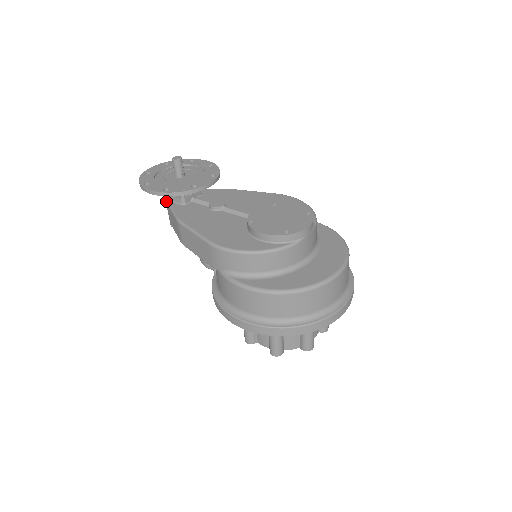
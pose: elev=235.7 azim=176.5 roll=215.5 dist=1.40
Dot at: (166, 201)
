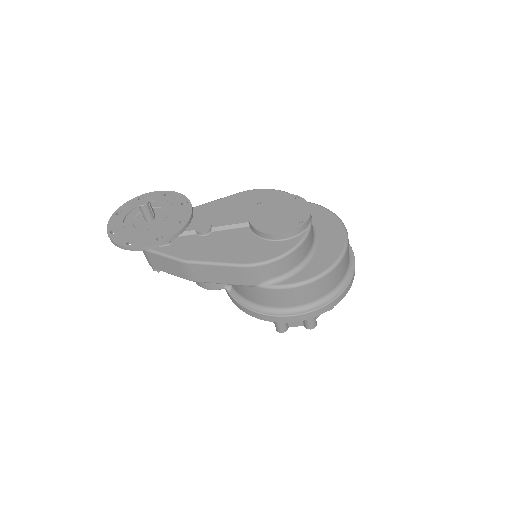
Dot at: (145, 250)
